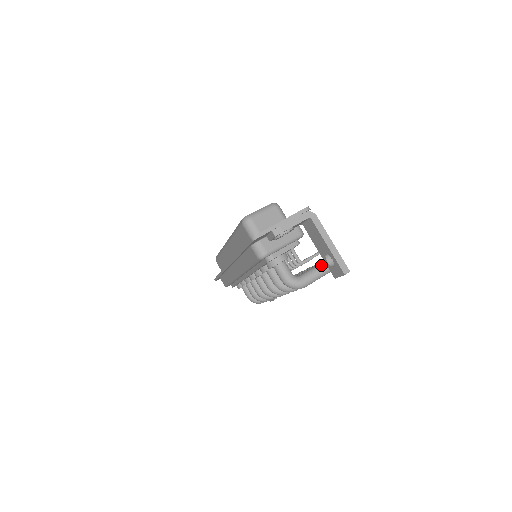
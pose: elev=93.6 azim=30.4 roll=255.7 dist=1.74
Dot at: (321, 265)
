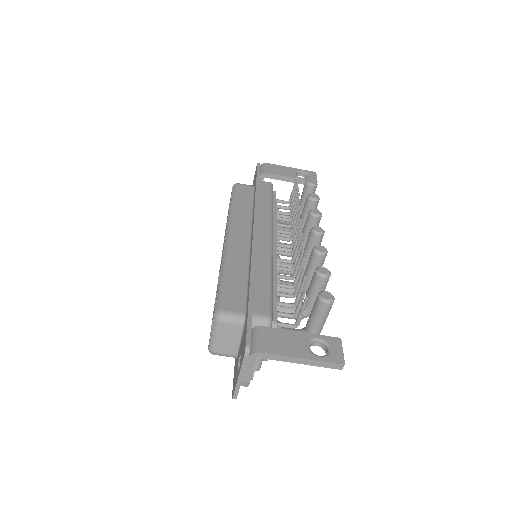
Dot at: (316, 314)
